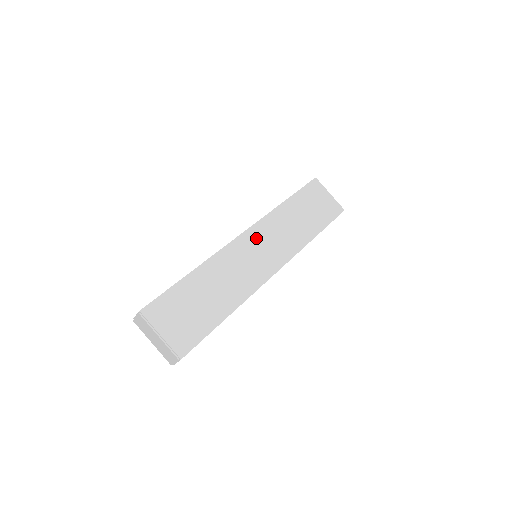
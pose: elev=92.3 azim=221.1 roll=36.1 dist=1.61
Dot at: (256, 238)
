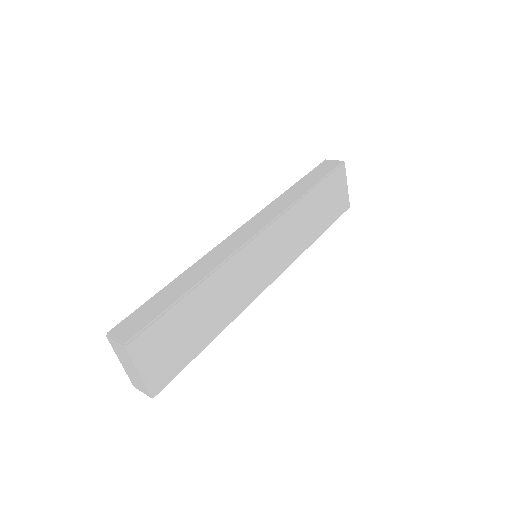
Dot at: (268, 241)
